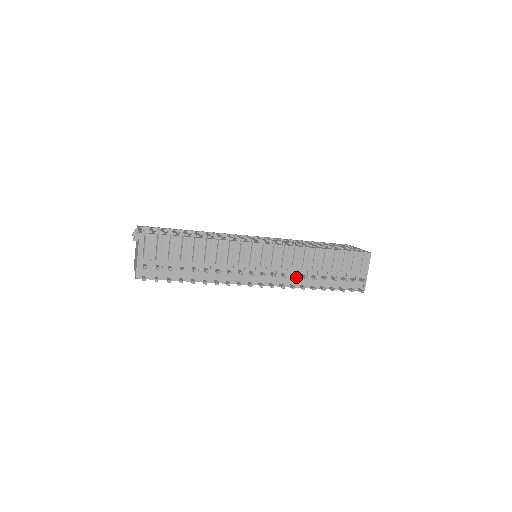
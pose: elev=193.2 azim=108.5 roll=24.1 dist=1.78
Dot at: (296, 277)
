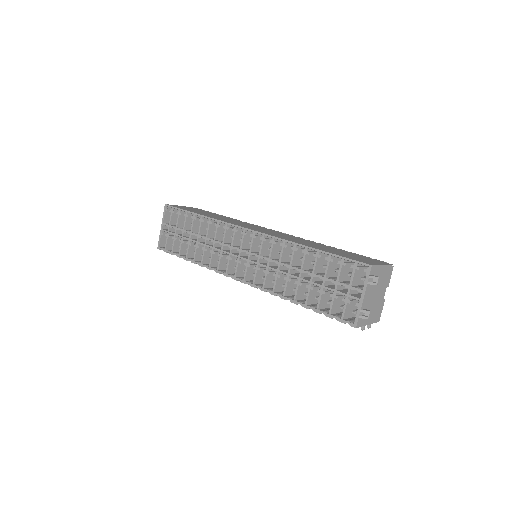
Dot at: occluded
